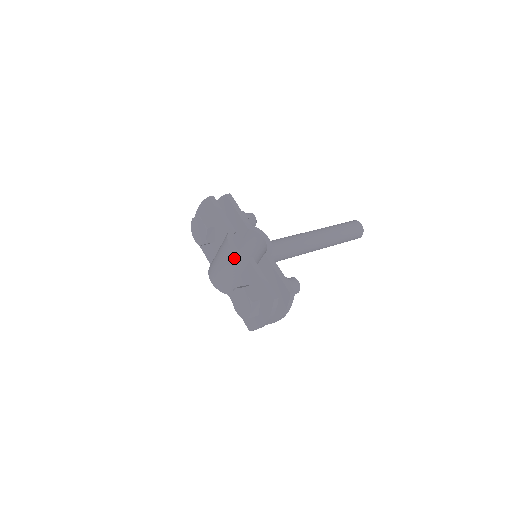
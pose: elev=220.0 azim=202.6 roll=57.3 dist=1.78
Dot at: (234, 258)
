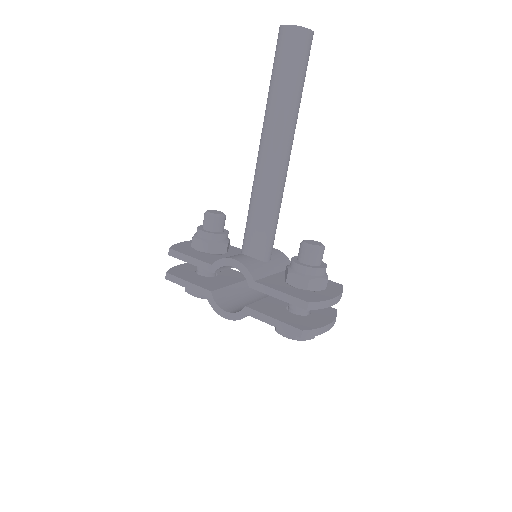
Dot at: occluded
